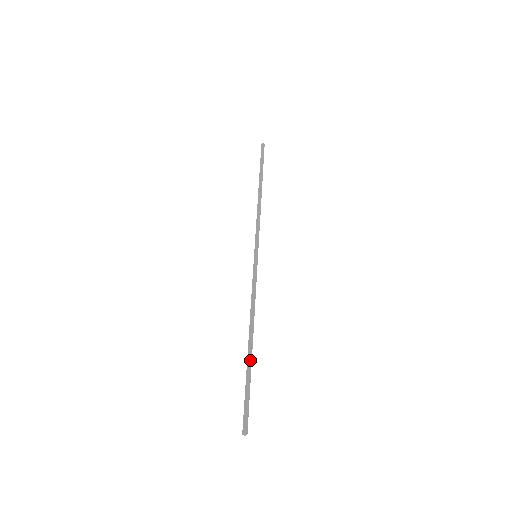
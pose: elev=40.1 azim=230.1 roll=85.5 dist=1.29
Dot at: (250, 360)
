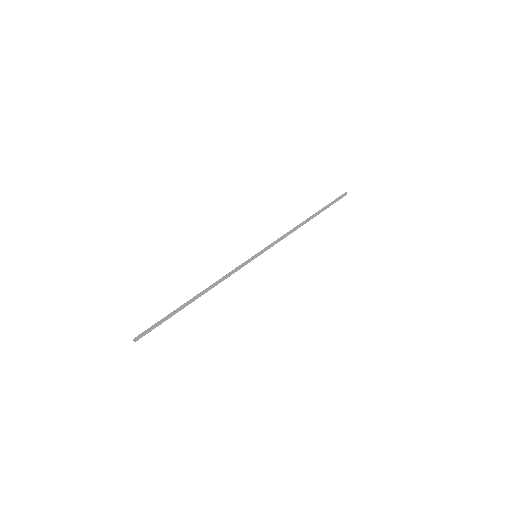
Dot at: (182, 308)
